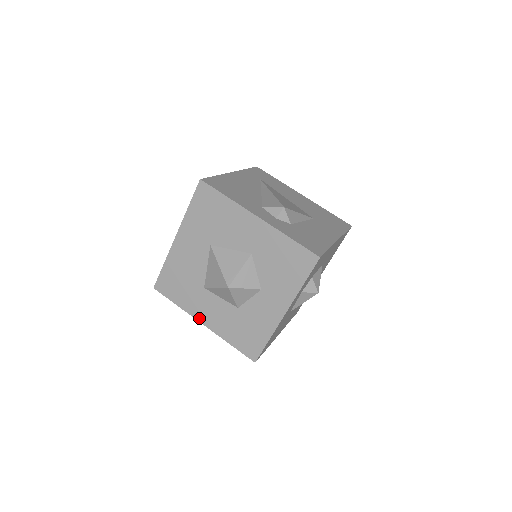
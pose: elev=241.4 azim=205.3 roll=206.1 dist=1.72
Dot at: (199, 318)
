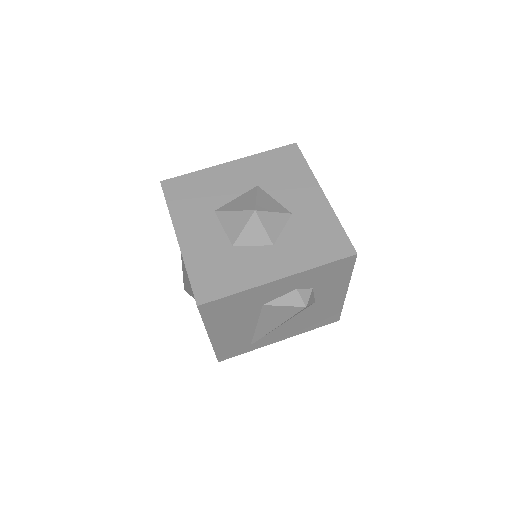
Dot at: (179, 231)
